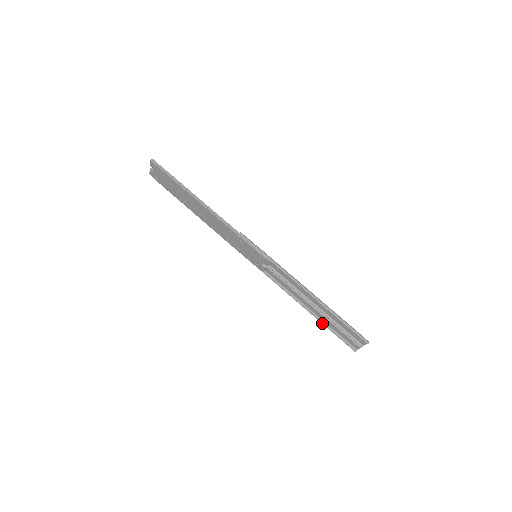
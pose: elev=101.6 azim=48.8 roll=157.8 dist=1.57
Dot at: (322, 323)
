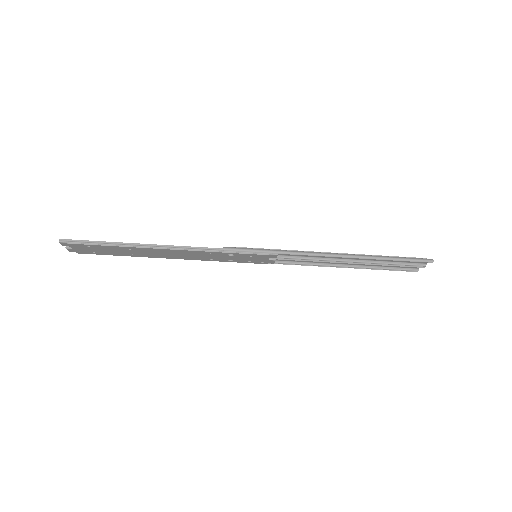
Dot at: occluded
